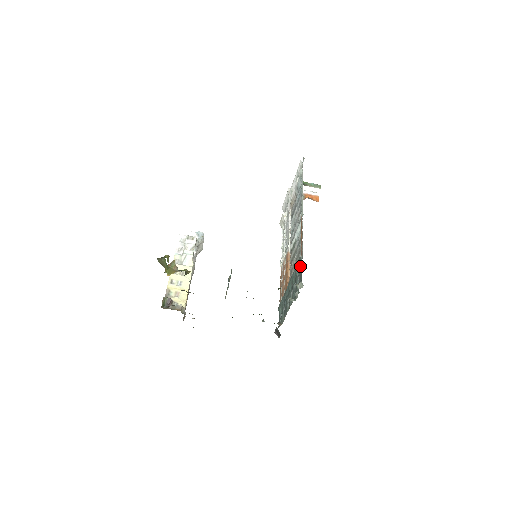
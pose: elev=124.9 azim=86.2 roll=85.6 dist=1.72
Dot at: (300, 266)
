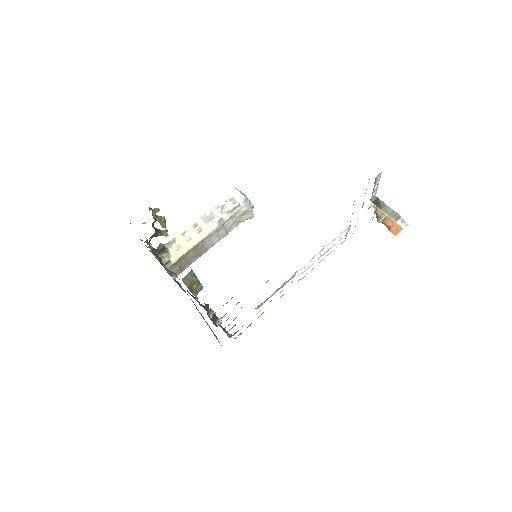
Dot at: occluded
